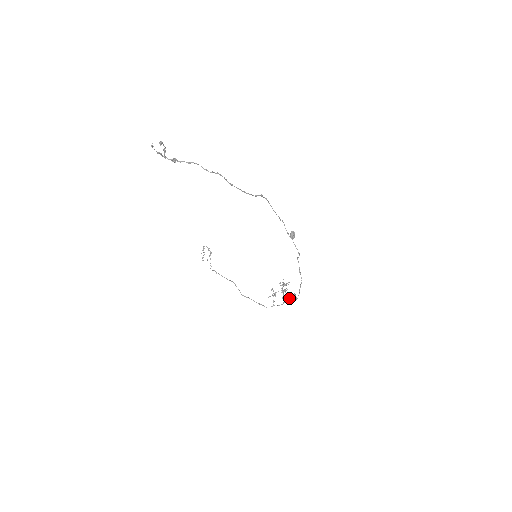
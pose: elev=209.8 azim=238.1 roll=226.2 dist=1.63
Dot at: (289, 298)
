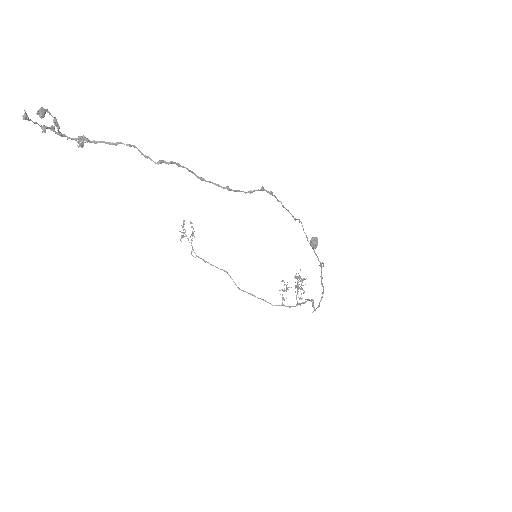
Dot at: (305, 302)
